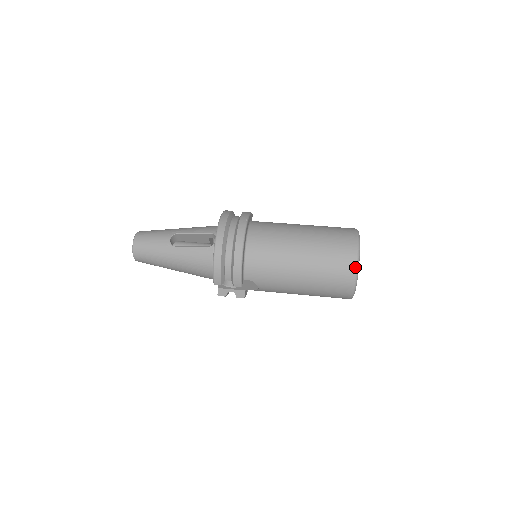
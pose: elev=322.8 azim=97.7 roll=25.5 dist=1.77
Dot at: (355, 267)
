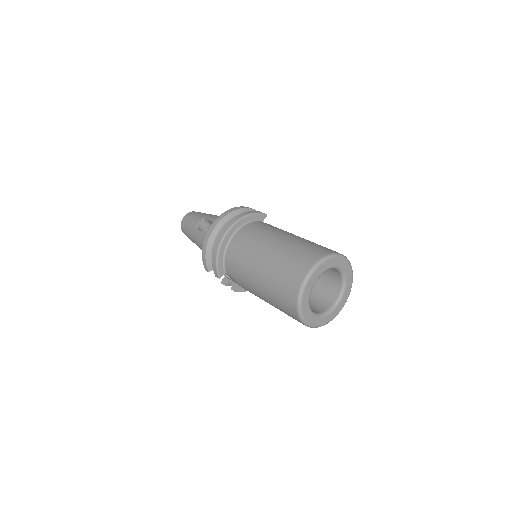
Dot at: (298, 292)
